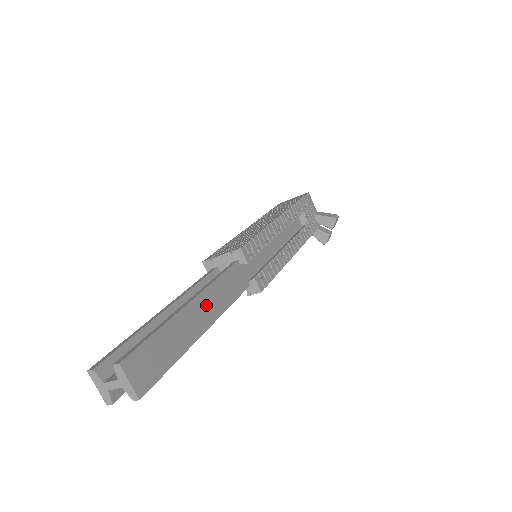
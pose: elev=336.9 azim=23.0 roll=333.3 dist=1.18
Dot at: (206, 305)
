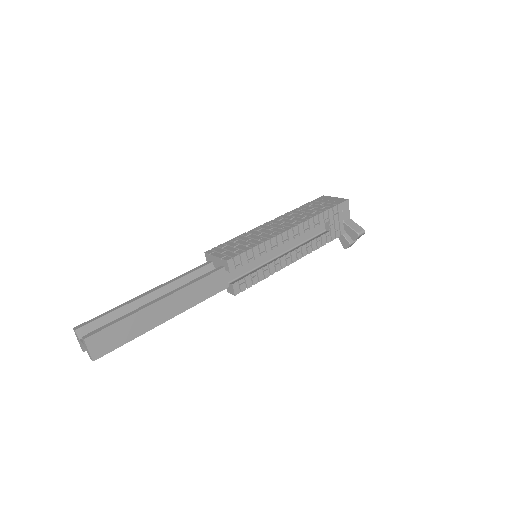
Dot at: (175, 302)
